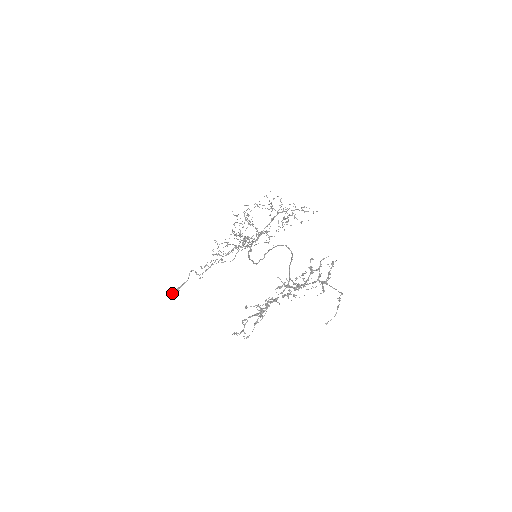
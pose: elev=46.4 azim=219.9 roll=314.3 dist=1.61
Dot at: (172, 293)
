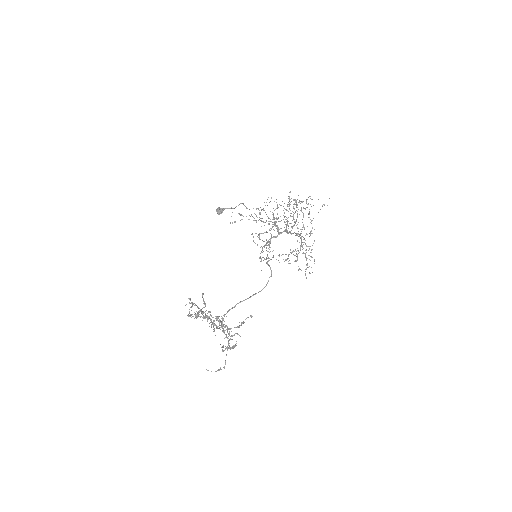
Dot at: (216, 209)
